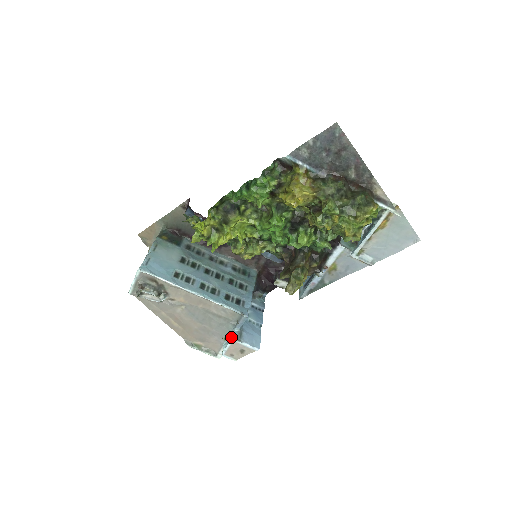
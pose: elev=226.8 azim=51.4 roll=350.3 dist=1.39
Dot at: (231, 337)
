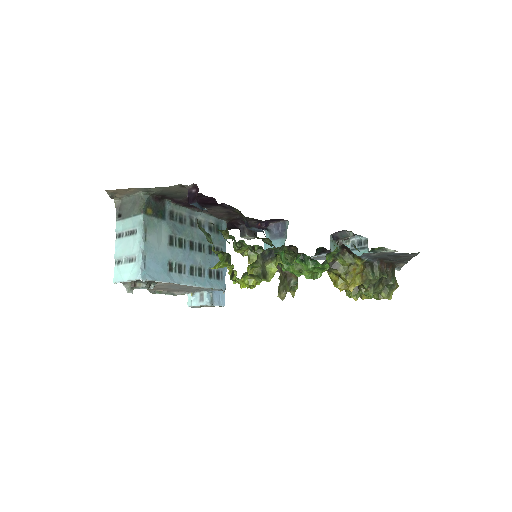
Dot at: (203, 299)
